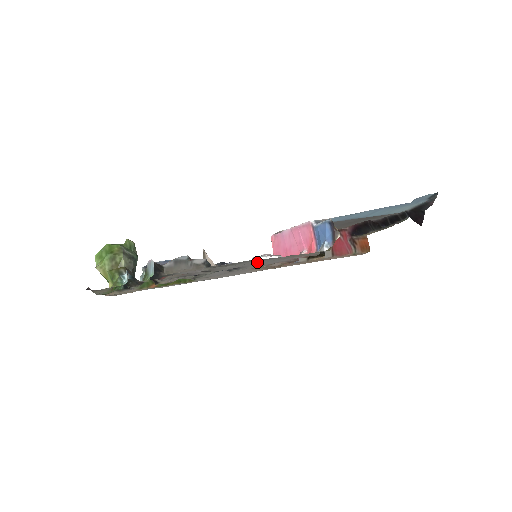
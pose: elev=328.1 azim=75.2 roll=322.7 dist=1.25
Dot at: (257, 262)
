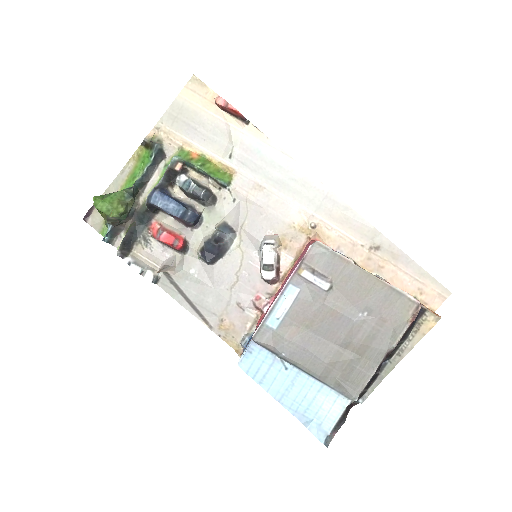
Dot at: (208, 292)
